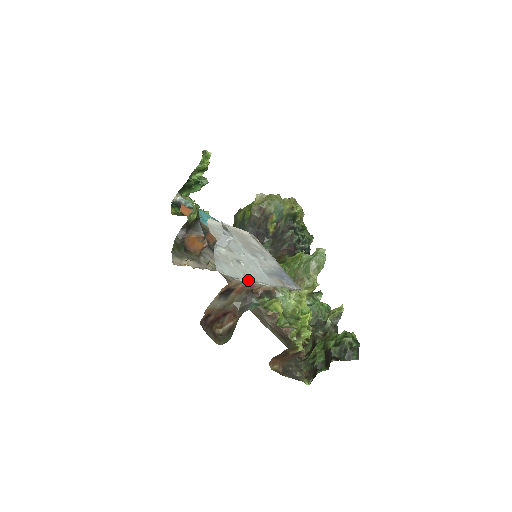
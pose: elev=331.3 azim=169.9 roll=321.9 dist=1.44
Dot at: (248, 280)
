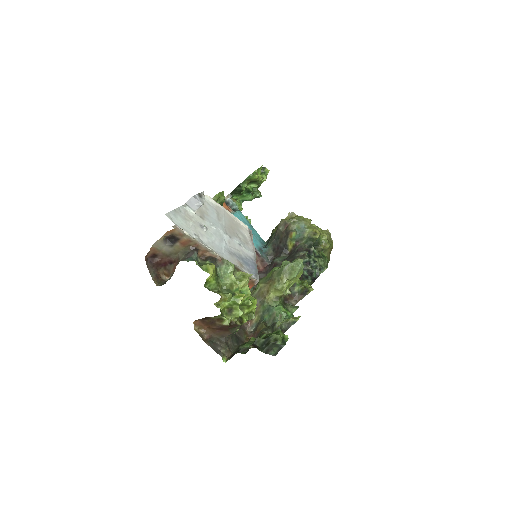
Dot at: (196, 238)
